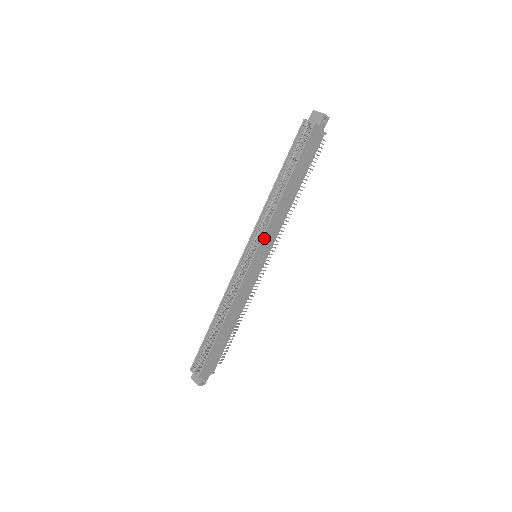
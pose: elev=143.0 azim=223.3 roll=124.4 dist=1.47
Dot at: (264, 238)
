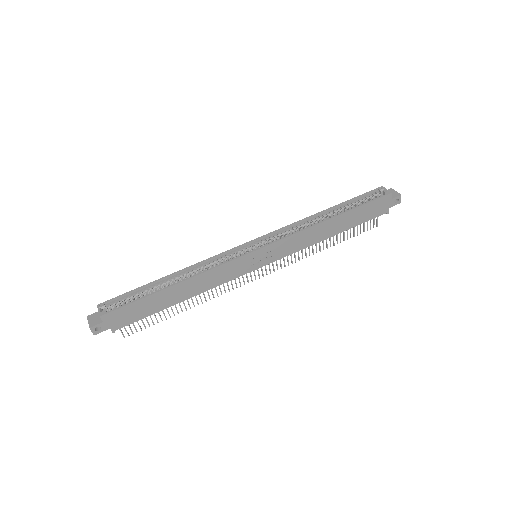
Dot at: (280, 242)
